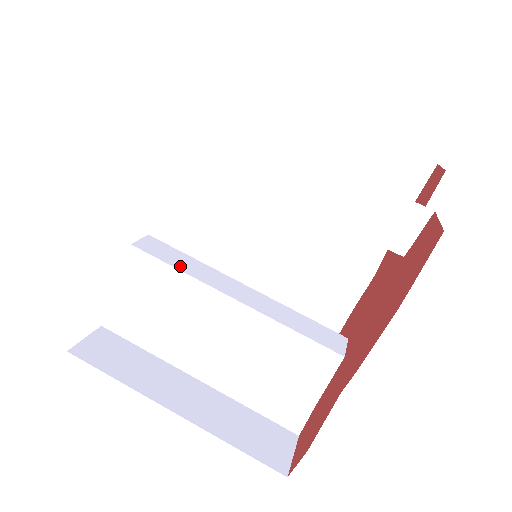
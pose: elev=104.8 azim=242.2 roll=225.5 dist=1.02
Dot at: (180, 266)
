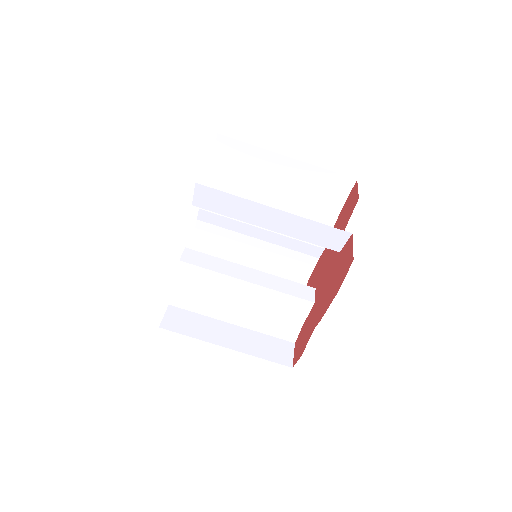
Dot at: (211, 267)
